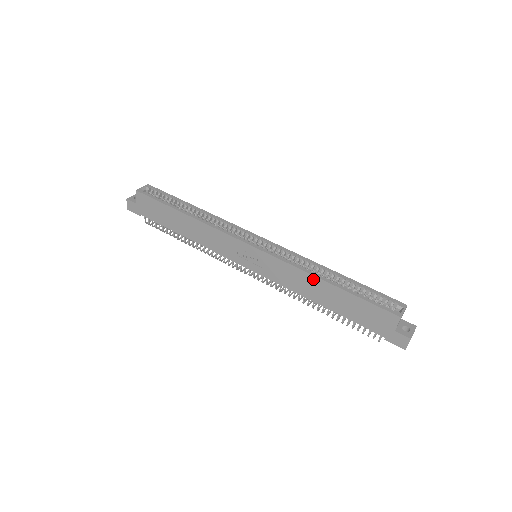
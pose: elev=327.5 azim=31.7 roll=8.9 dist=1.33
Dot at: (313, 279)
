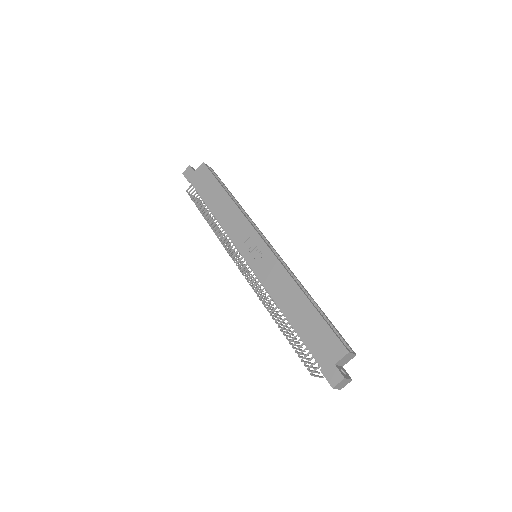
Dot at: (294, 287)
